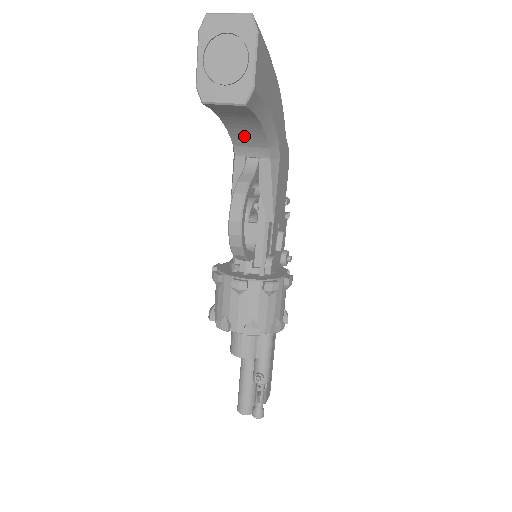
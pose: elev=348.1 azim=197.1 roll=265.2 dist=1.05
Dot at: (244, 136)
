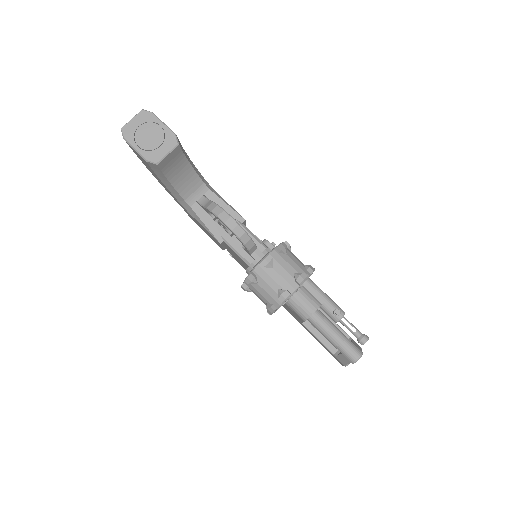
Dot at: (186, 186)
